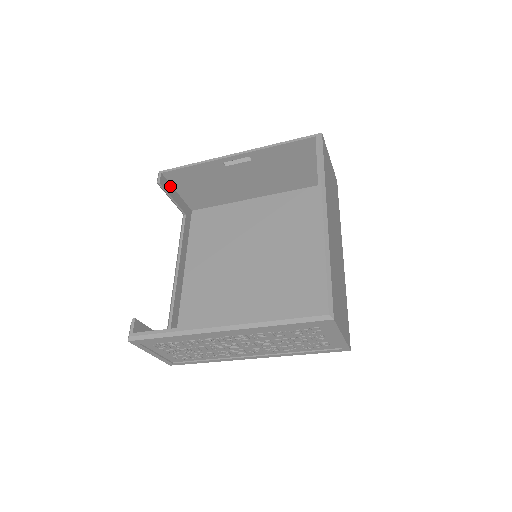
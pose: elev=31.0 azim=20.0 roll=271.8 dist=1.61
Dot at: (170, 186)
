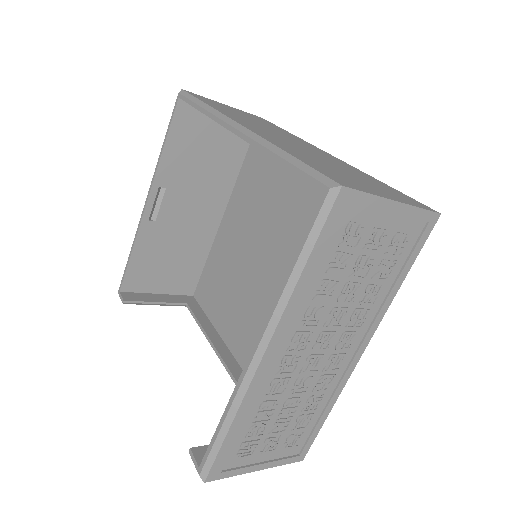
Dot at: (142, 295)
